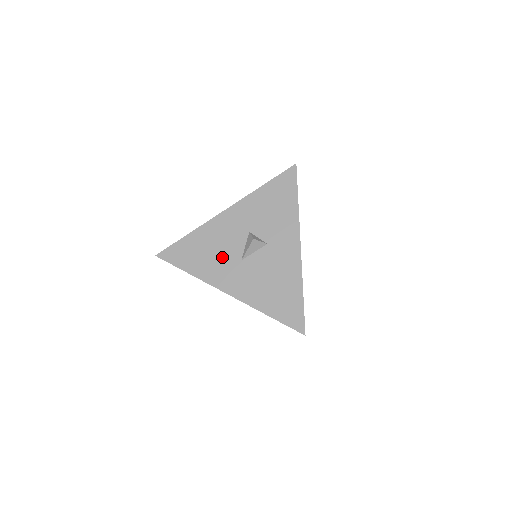
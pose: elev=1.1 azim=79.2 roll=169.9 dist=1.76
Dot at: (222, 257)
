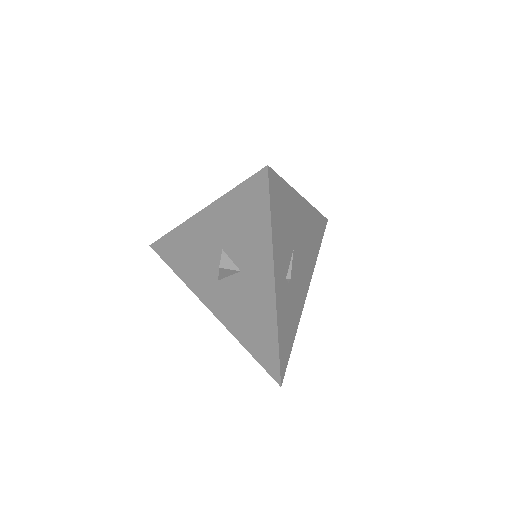
Dot at: (201, 269)
